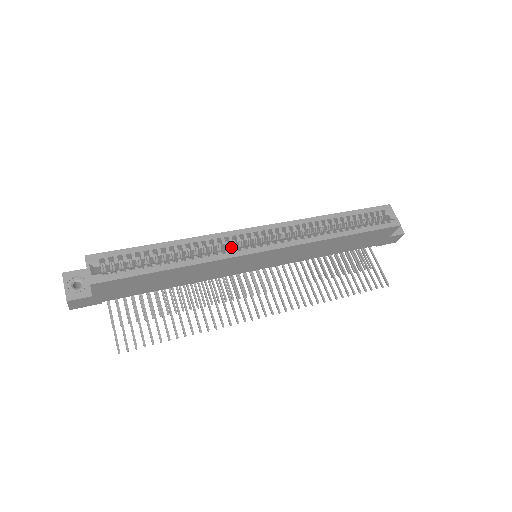
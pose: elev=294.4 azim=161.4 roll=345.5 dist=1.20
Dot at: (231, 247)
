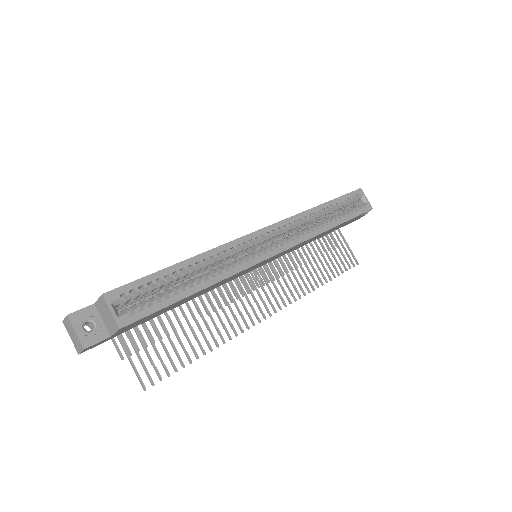
Dot at: occluded
